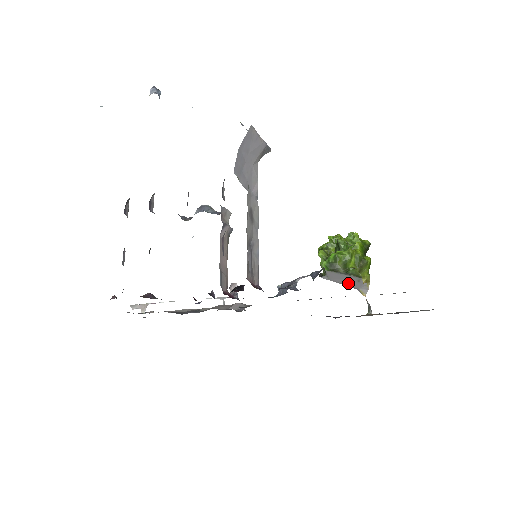
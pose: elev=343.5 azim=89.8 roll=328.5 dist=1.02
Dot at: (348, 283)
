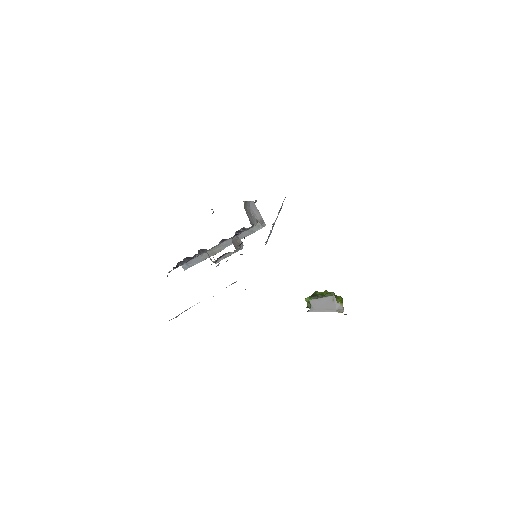
Dot at: (327, 307)
